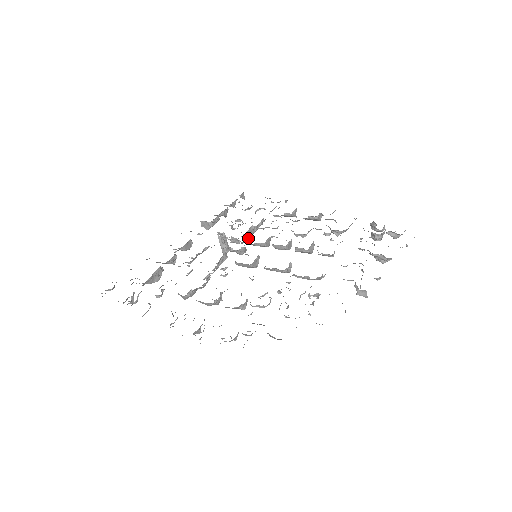
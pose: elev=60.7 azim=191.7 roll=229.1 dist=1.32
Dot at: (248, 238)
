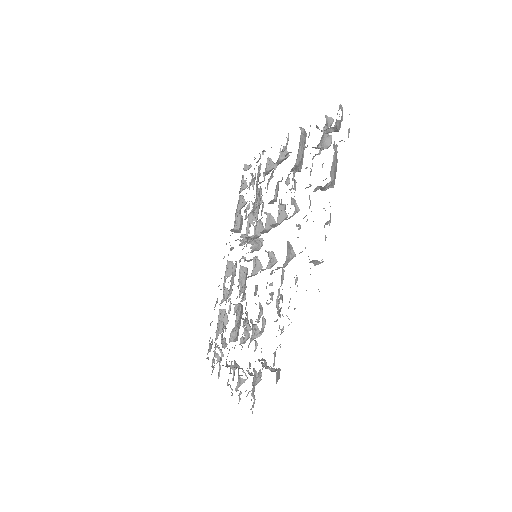
Dot at: (254, 229)
